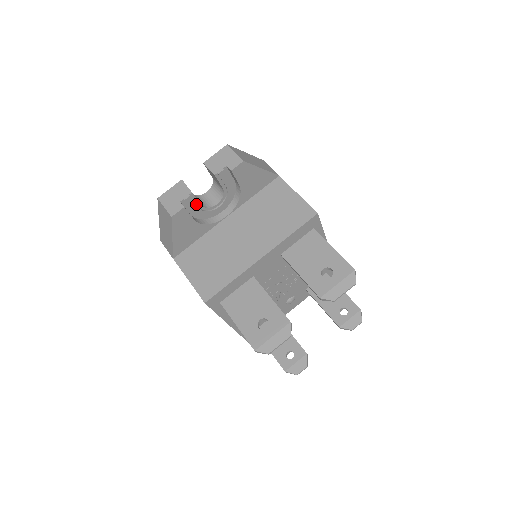
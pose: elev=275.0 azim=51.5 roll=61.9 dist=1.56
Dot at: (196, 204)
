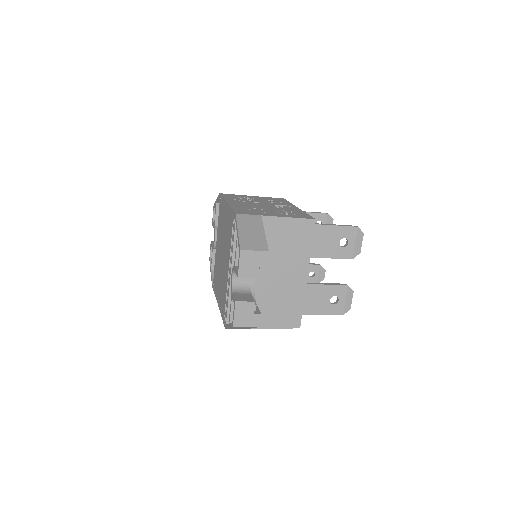
Dot at: occluded
